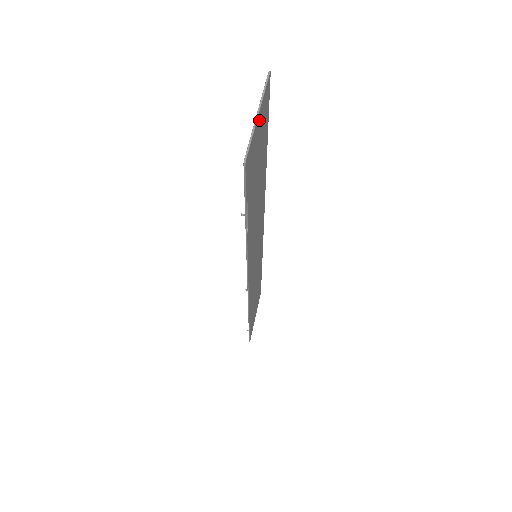
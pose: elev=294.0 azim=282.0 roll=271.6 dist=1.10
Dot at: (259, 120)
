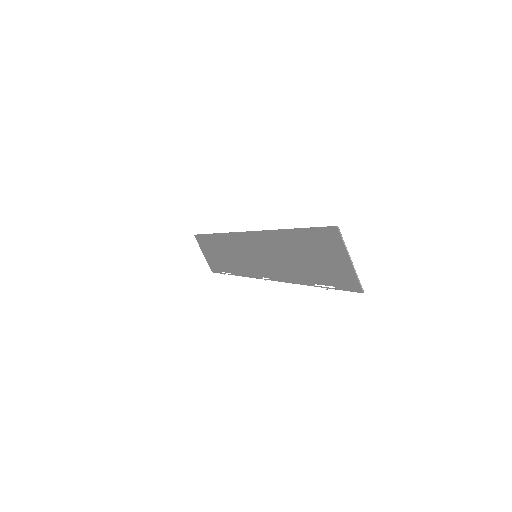
Dot at: (345, 258)
